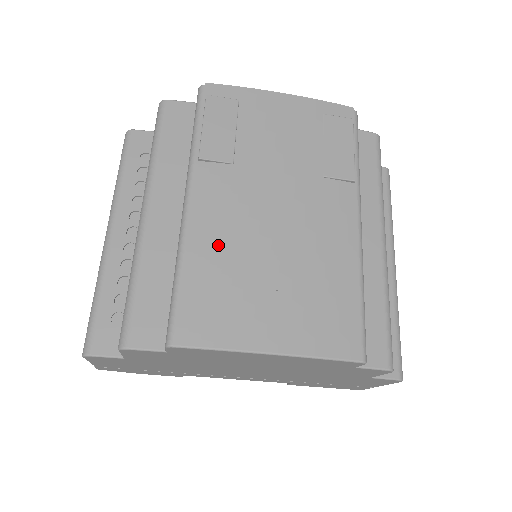
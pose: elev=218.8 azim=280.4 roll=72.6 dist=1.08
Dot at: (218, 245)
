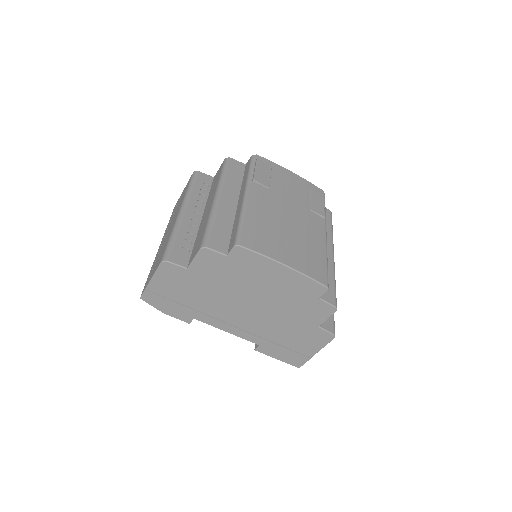
Dot at: (261, 216)
